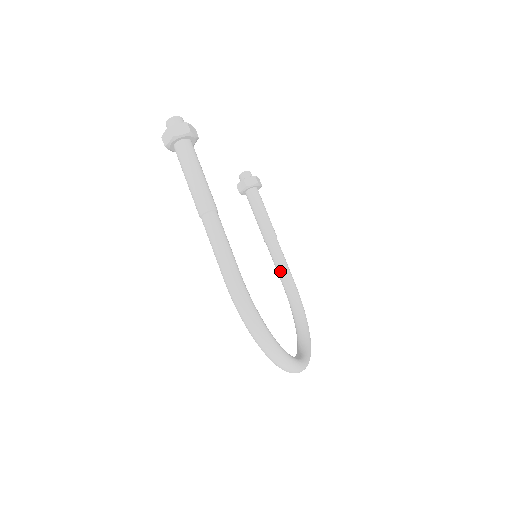
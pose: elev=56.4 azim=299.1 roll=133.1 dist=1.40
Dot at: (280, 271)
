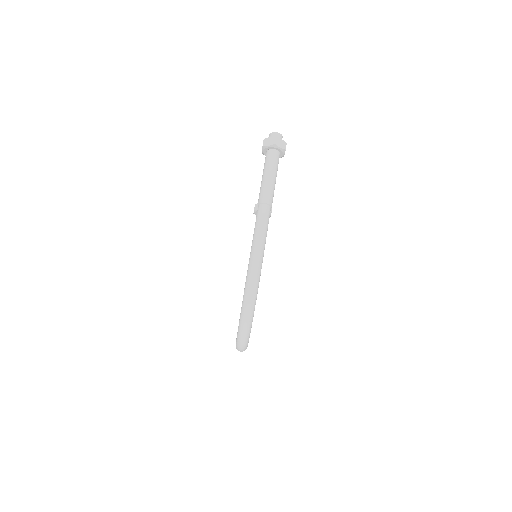
Dot at: occluded
